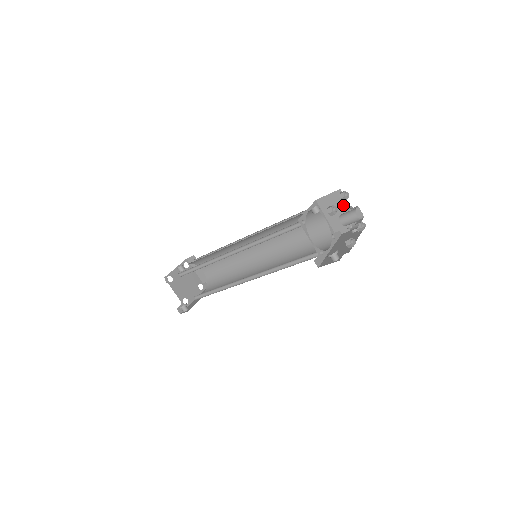
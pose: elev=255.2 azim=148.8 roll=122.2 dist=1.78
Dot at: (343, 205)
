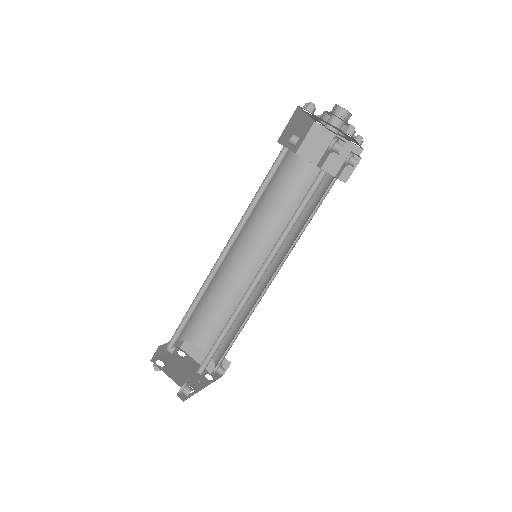
Dot at: (327, 137)
